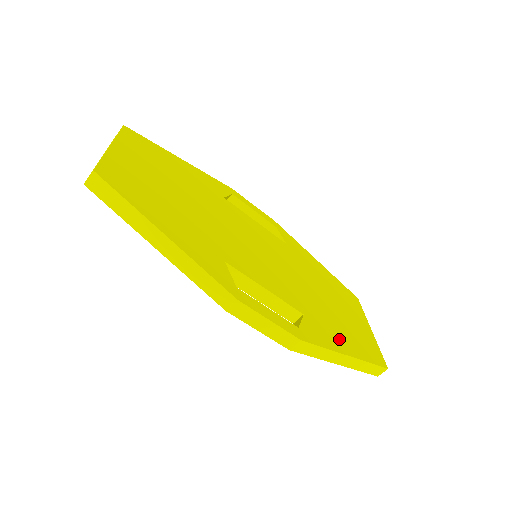
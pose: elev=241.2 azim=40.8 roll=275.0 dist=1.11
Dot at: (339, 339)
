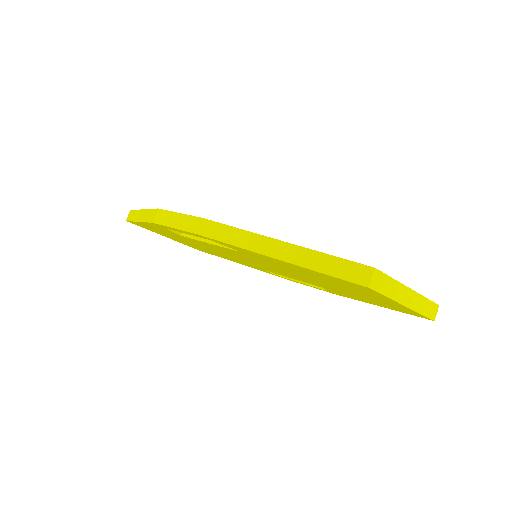
Dot at: occluded
